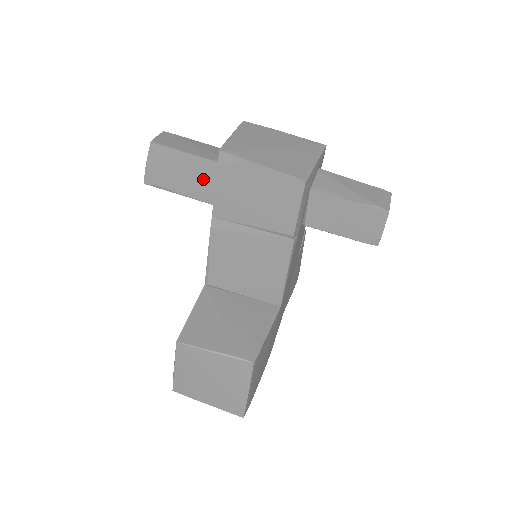
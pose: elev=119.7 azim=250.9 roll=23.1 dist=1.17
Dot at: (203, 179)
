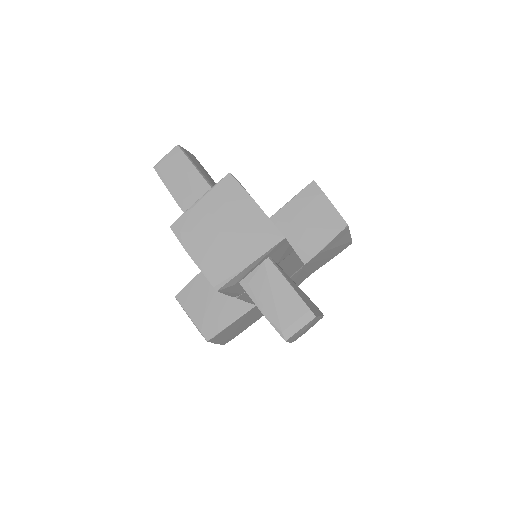
Dot at: occluded
